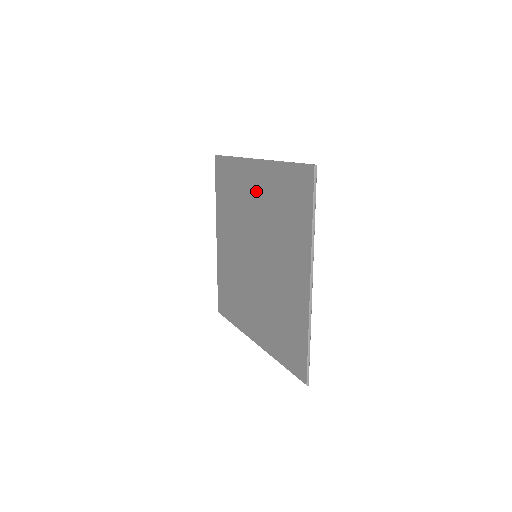
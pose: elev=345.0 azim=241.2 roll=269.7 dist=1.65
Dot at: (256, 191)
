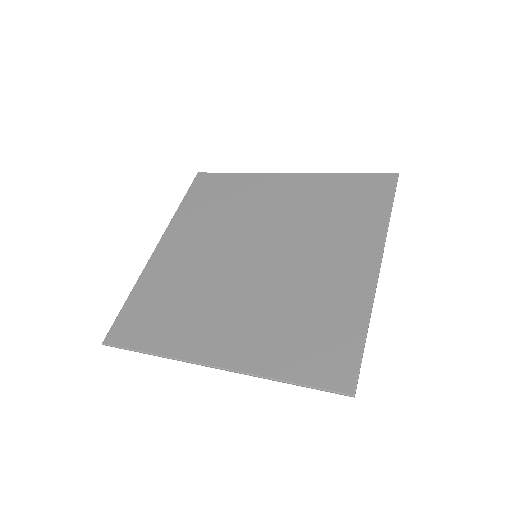
Dot at: (282, 196)
